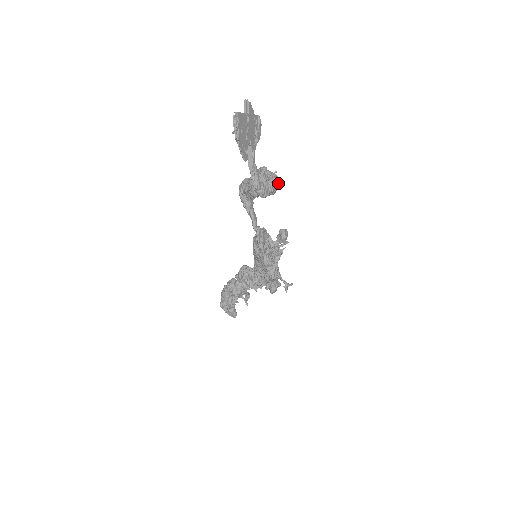
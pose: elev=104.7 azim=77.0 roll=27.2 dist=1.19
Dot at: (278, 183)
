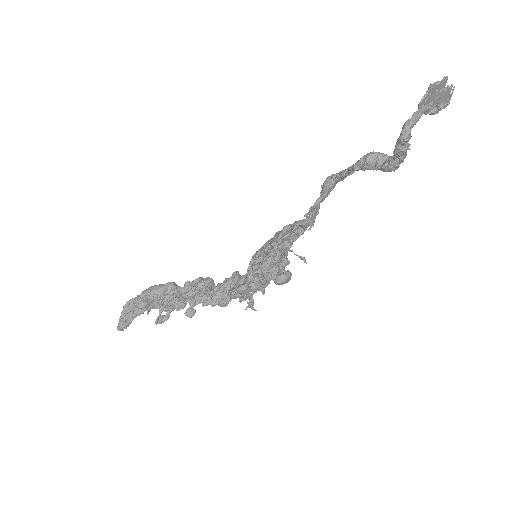
Dot at: (397, 168)
